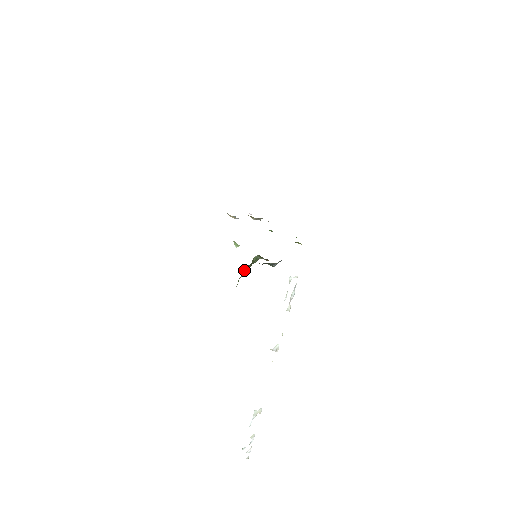
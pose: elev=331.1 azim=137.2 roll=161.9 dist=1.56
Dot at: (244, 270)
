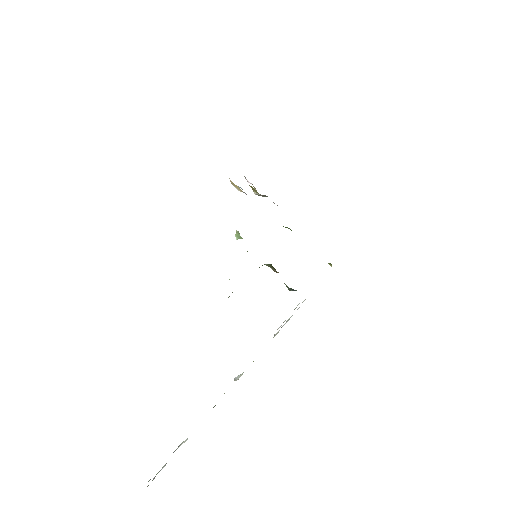
Dot at: occluded
